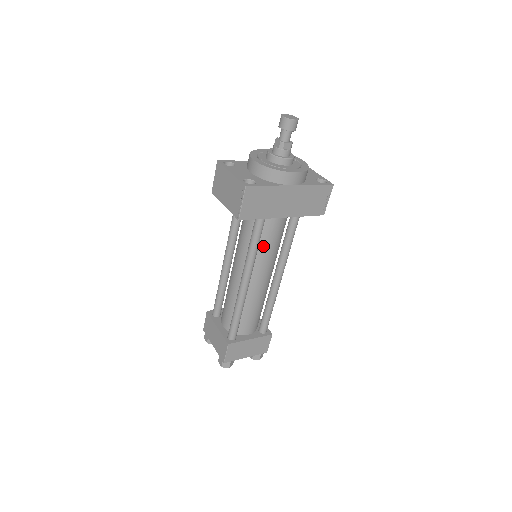
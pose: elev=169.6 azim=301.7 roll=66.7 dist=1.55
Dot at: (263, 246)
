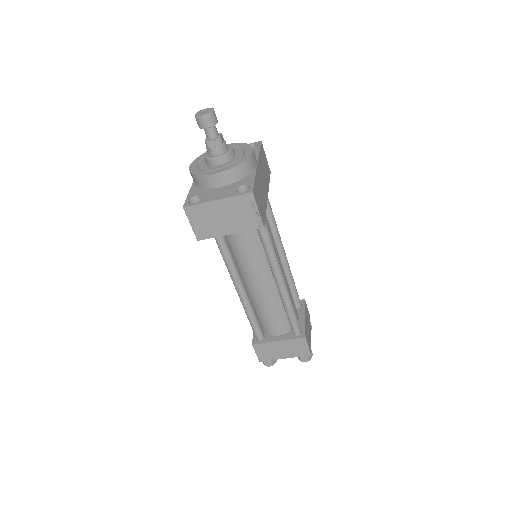
Dot at: occluded
